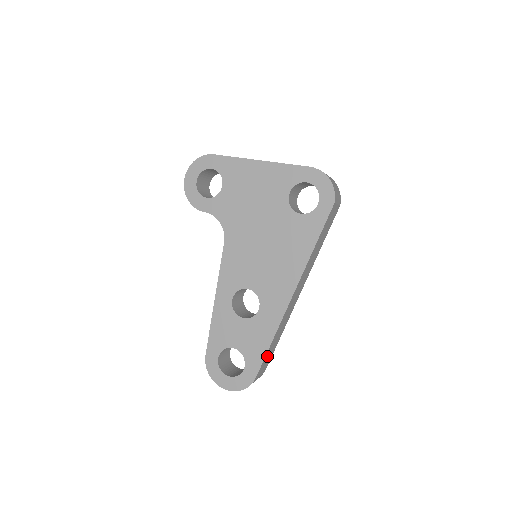
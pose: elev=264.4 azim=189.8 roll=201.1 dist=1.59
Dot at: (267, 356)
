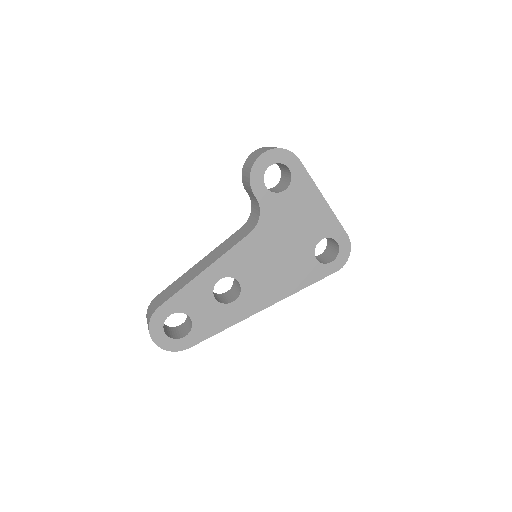
Dot at: occluded
